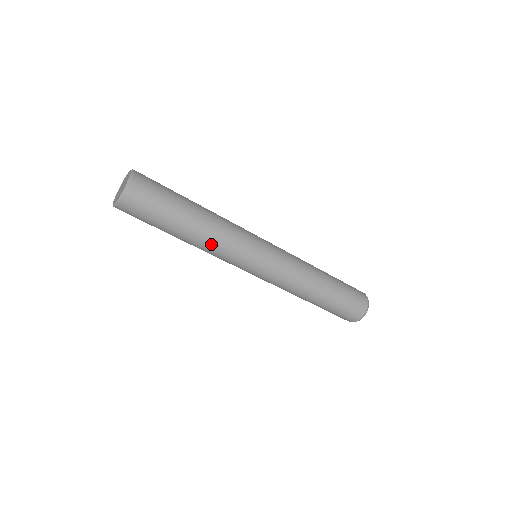
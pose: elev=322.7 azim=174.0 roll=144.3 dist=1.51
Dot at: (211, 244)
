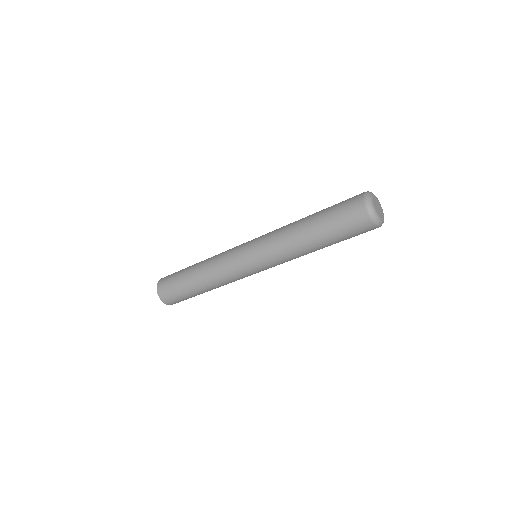
Dot at: (210, 269)
